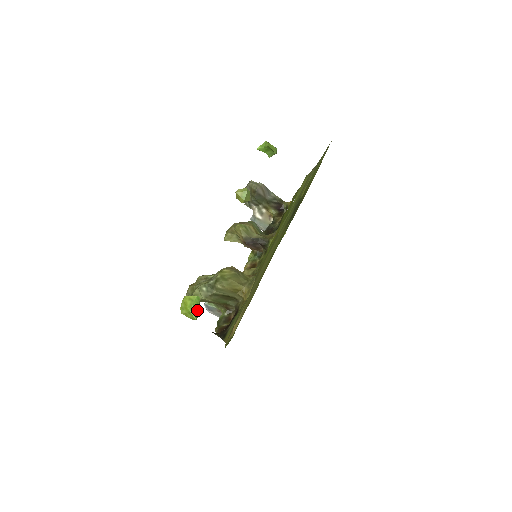
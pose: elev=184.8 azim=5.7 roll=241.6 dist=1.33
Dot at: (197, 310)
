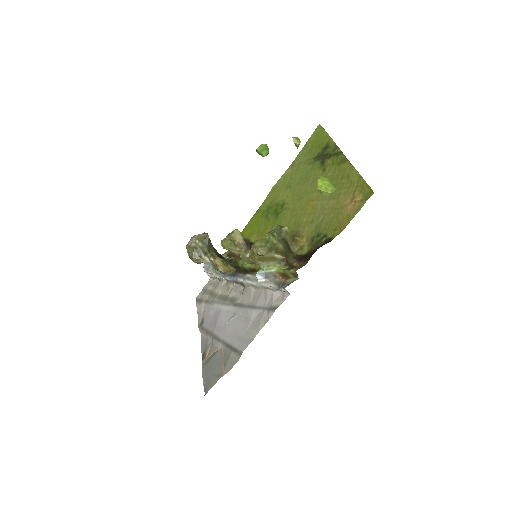
Dot at: (331, 185)
